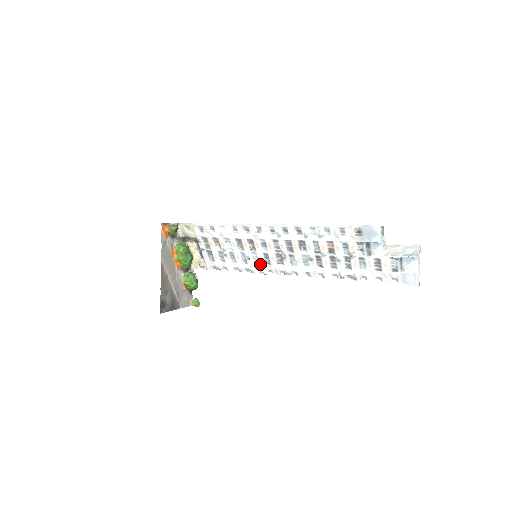
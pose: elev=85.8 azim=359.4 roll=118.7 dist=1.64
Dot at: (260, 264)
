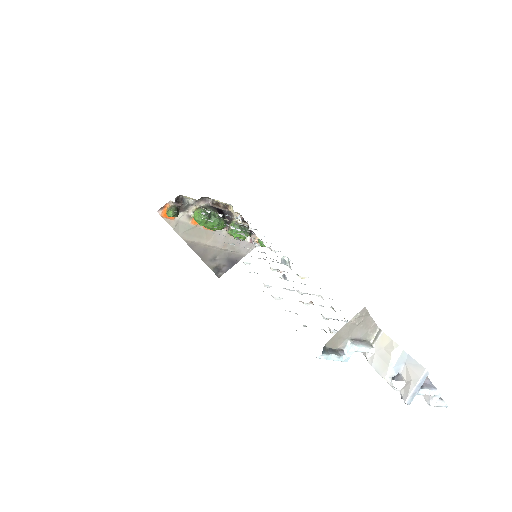
Dot at: occluded
